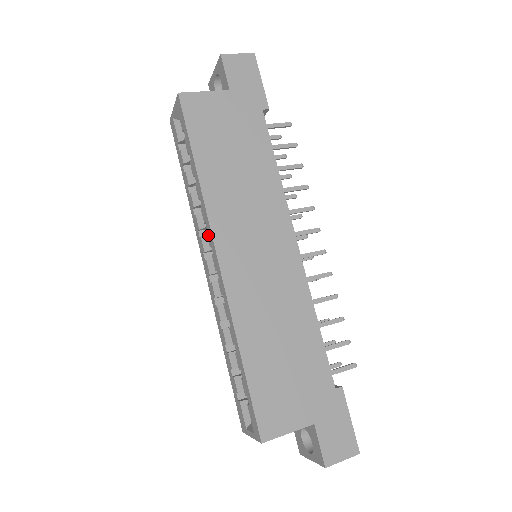
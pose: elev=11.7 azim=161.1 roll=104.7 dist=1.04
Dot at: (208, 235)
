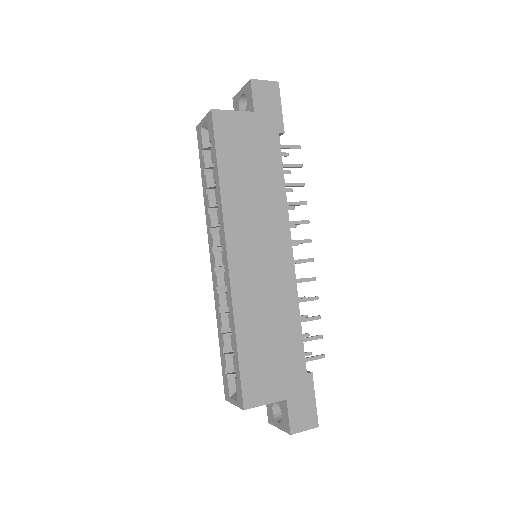
Dot at: (221, 234)
